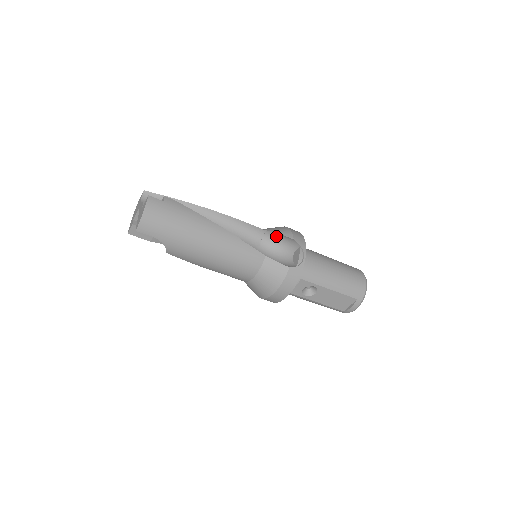
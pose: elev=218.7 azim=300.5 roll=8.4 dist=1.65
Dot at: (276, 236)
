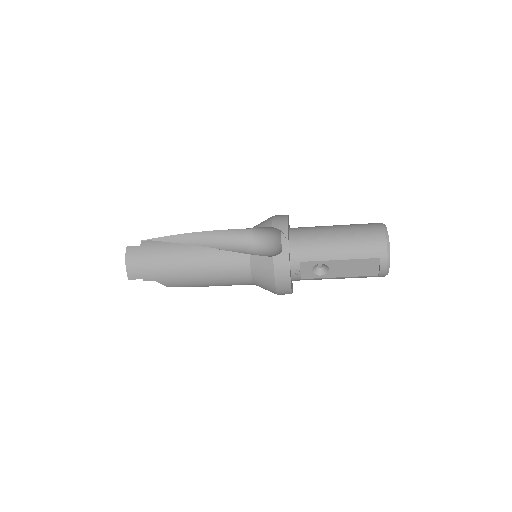
Dot at: (262, 230)
